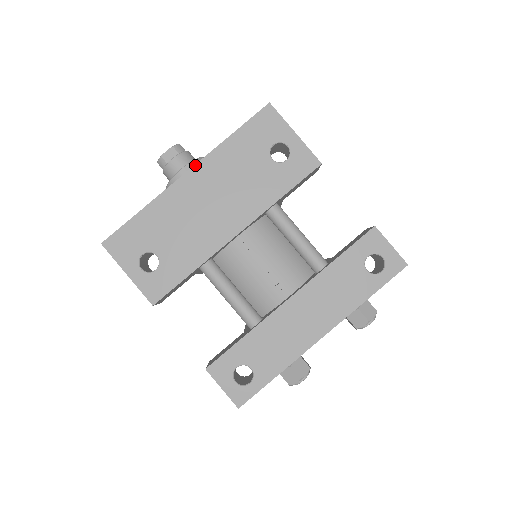
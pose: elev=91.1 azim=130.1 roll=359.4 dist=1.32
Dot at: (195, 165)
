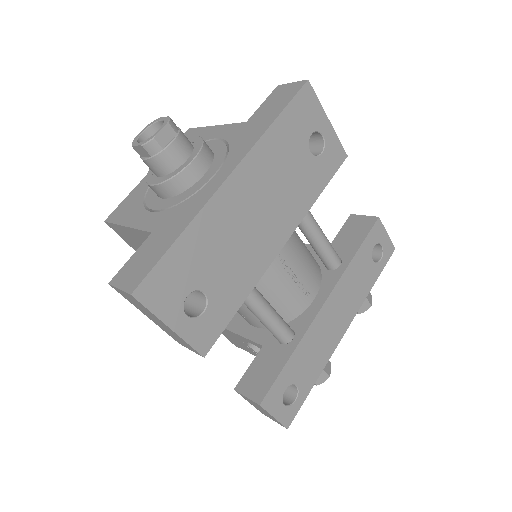
Dot at: (240, 163)
